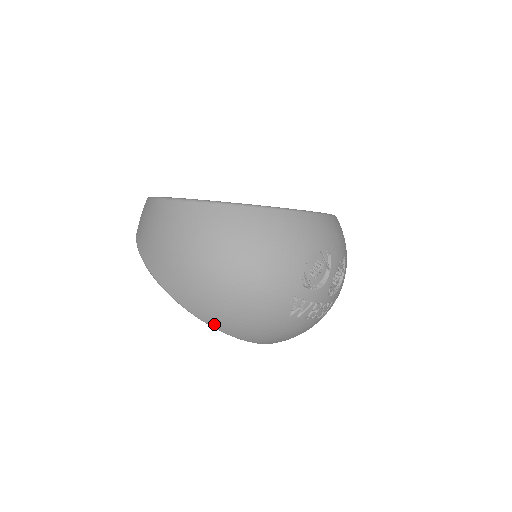
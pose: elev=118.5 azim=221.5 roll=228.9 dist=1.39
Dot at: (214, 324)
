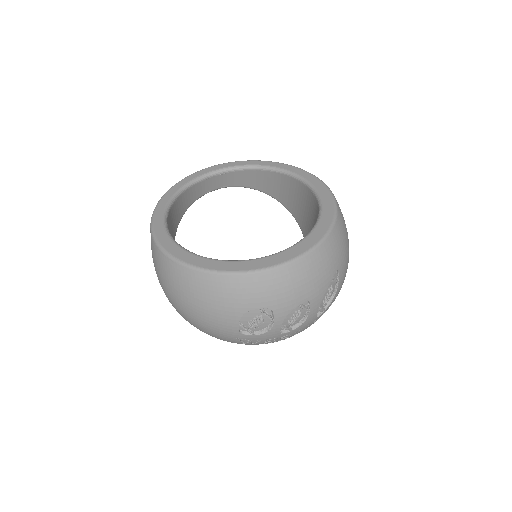
Dot at: occluded
